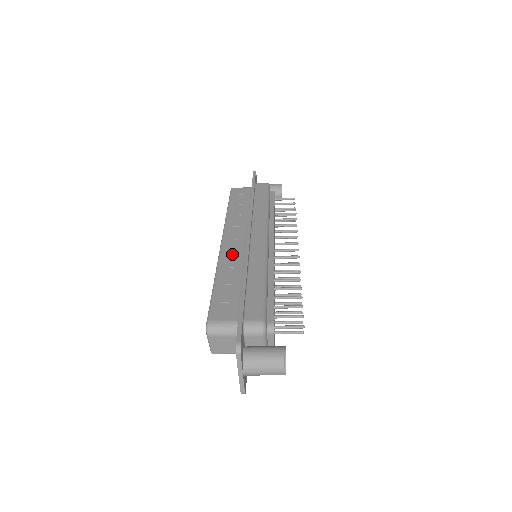
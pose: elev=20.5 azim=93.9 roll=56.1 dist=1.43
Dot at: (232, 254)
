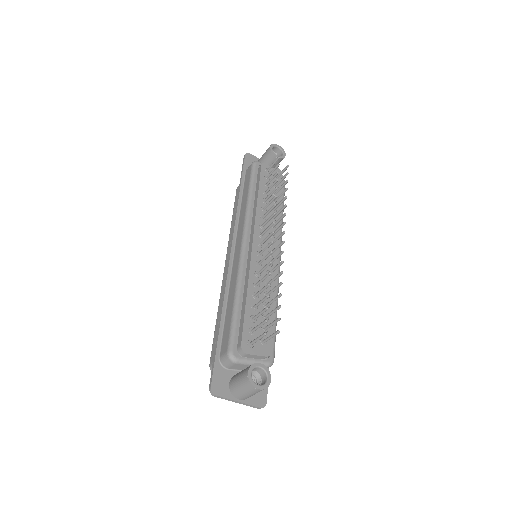
Dot at: occluded
